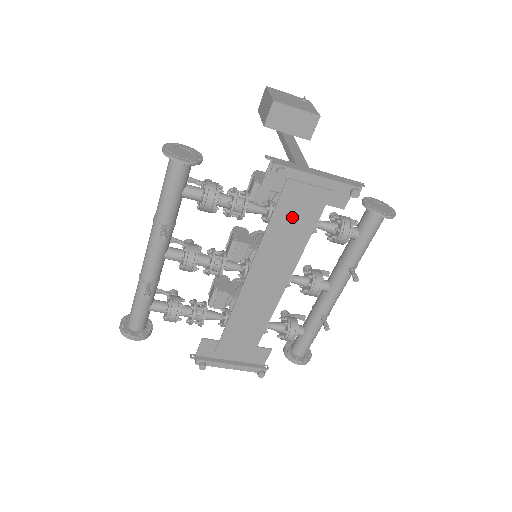
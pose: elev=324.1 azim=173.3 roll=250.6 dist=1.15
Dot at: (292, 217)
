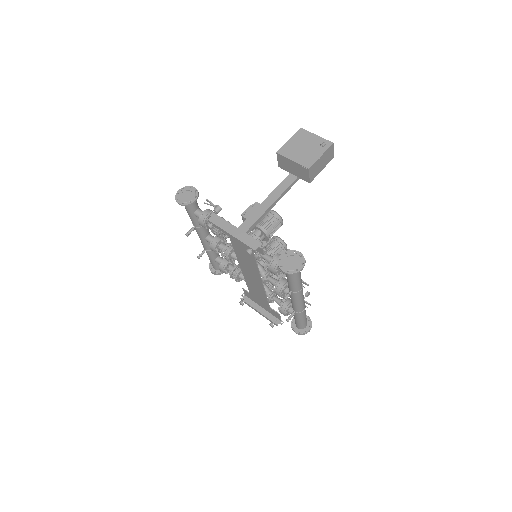
Dot at: (241, 248)
